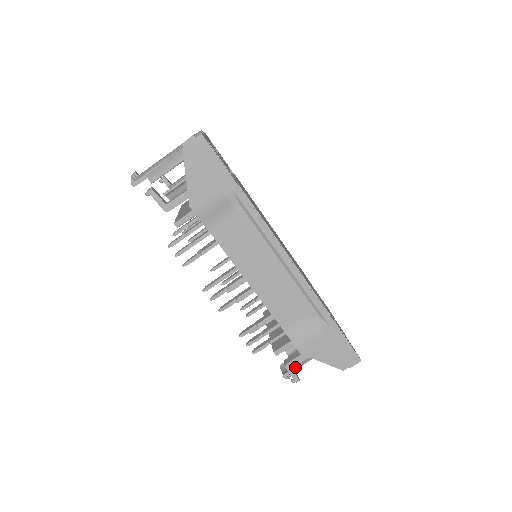
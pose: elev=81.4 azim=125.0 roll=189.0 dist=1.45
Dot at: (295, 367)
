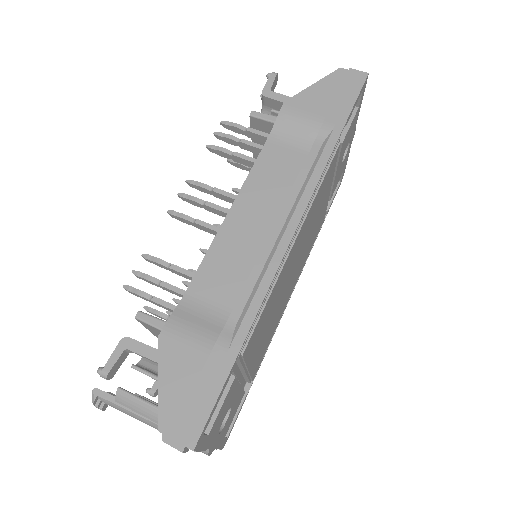
Dot at: (120, 393)
